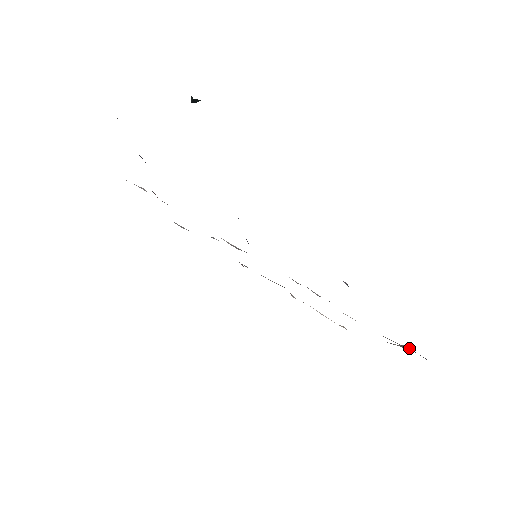
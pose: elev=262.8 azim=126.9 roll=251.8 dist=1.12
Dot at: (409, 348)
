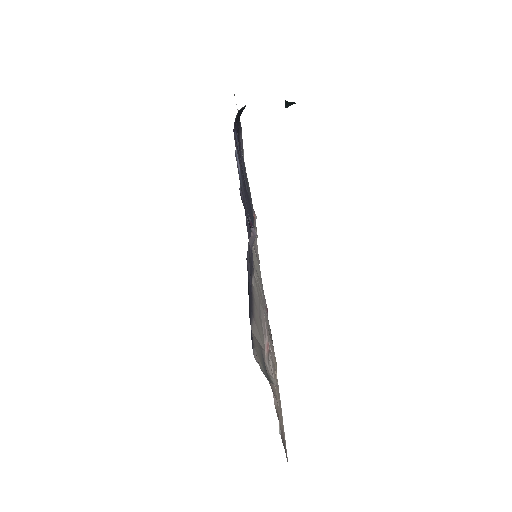
Dot at: (273, 381)
